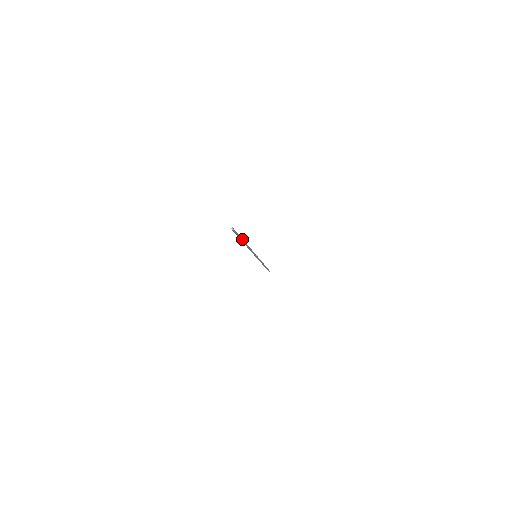
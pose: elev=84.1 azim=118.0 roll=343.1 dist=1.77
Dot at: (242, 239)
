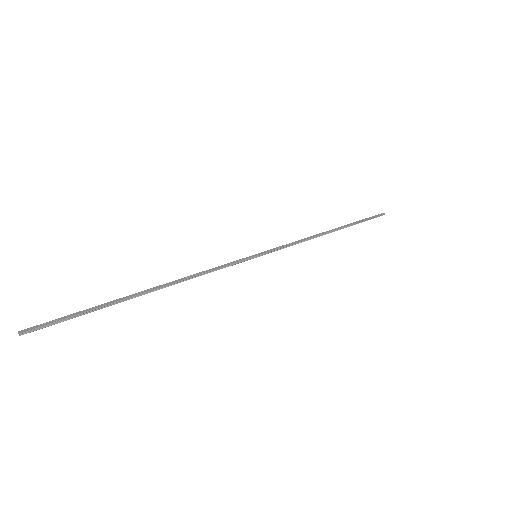
Dot at: (111, 303)
